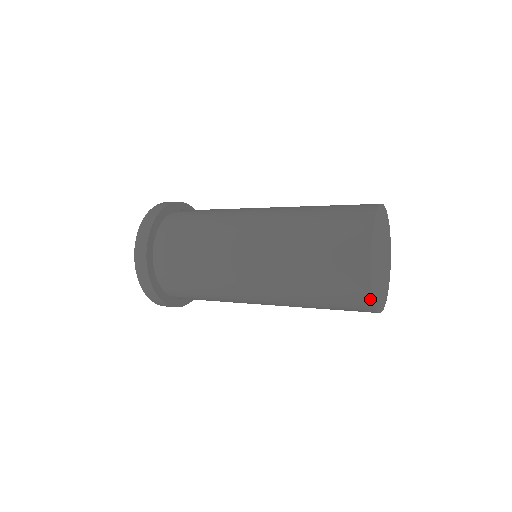
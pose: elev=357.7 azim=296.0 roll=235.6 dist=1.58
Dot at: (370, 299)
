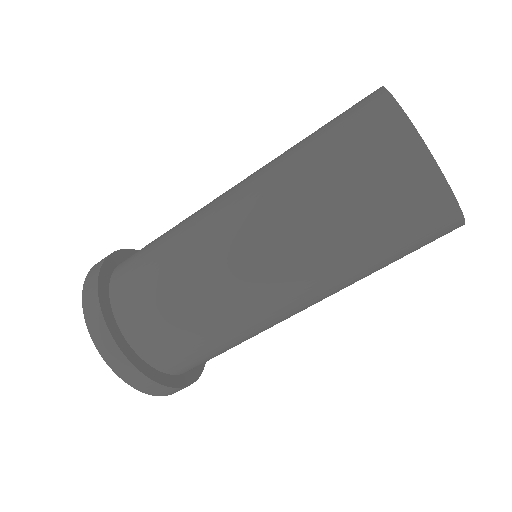
Dot at: (385, 96)
